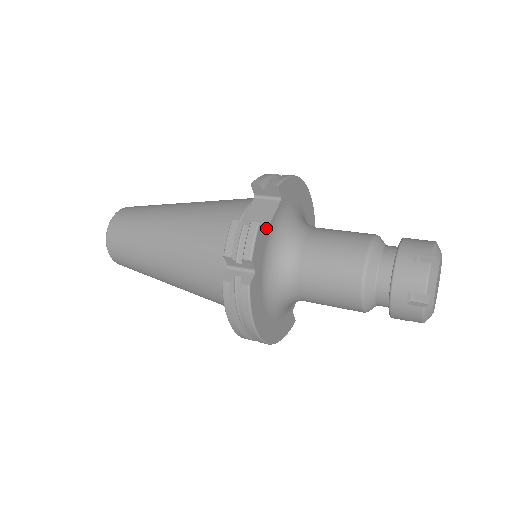
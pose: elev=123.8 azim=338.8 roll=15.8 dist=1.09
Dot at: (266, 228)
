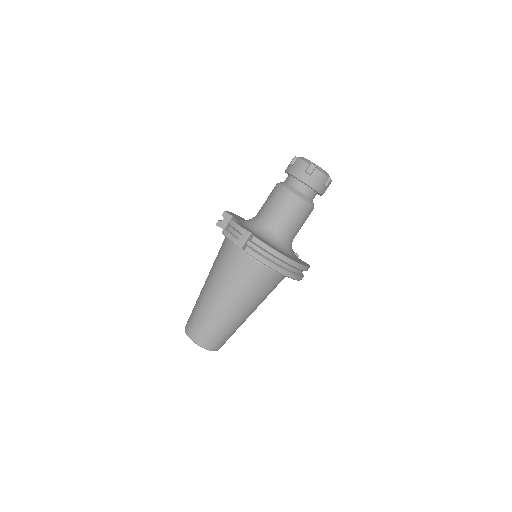
Dot at: occluded
